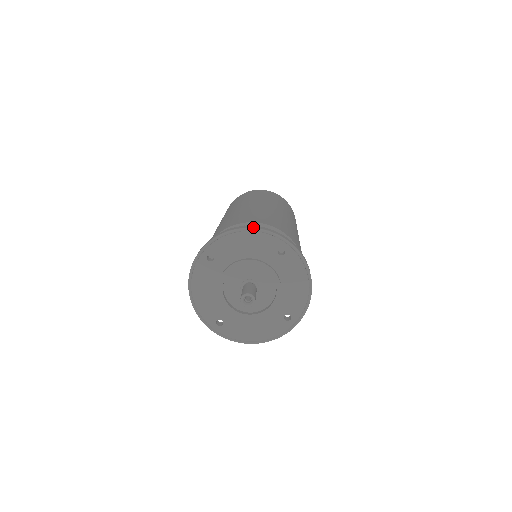
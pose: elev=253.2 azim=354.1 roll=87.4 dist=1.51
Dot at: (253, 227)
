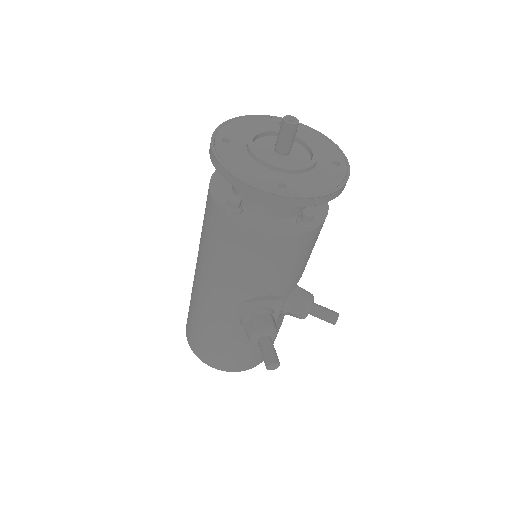
Dot at: (243, 118)
